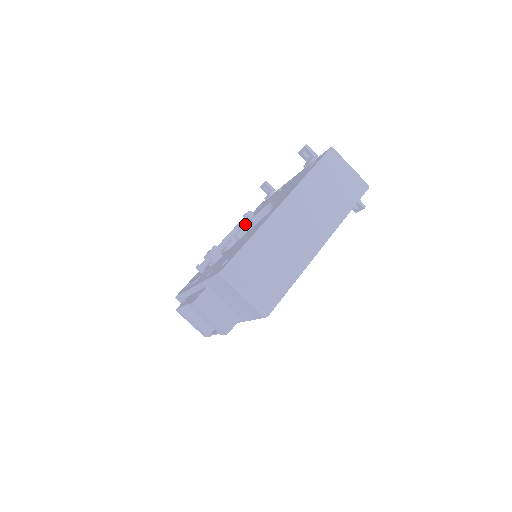
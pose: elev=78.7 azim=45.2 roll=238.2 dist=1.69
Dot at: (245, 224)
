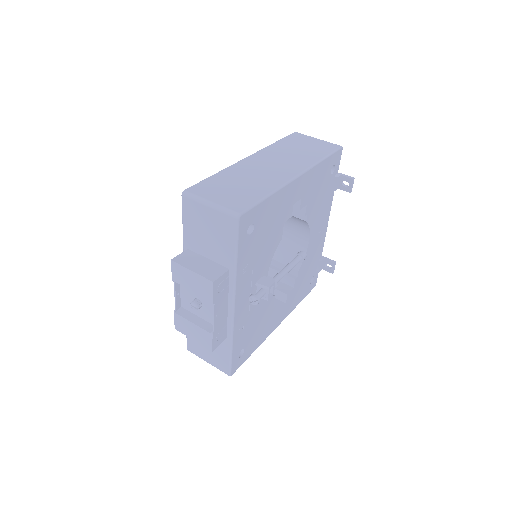
Dot at: occluded
